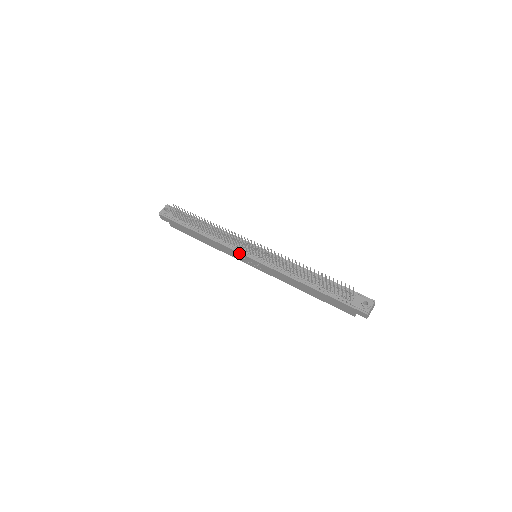
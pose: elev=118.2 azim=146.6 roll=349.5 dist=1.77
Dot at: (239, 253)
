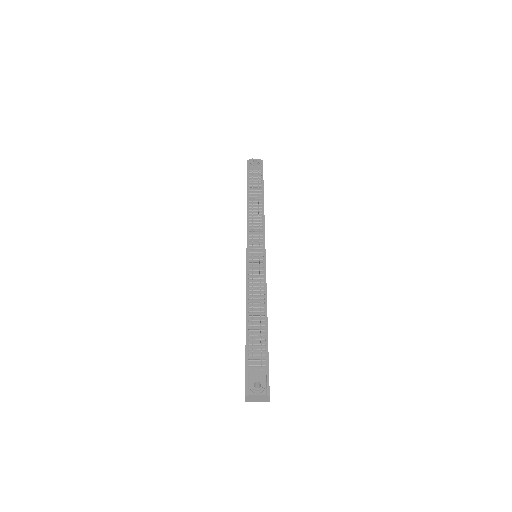
Dot at: (247, 239)
